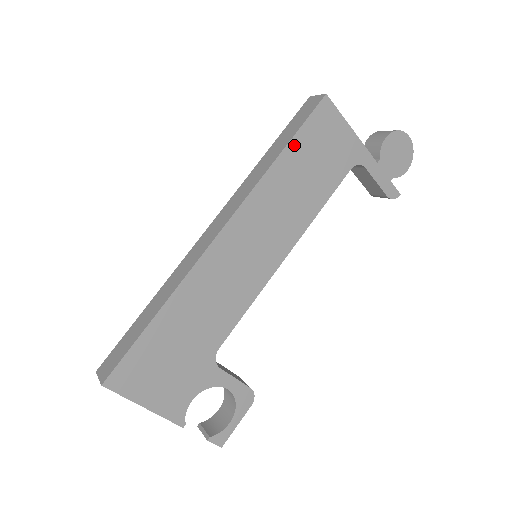
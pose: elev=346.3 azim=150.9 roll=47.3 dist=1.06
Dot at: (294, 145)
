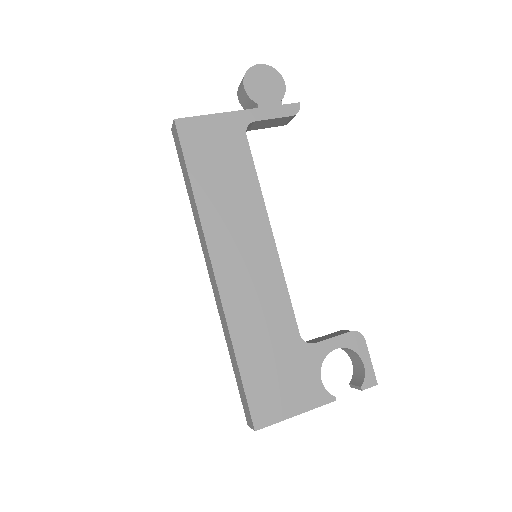
Dot at: (193, 172)
